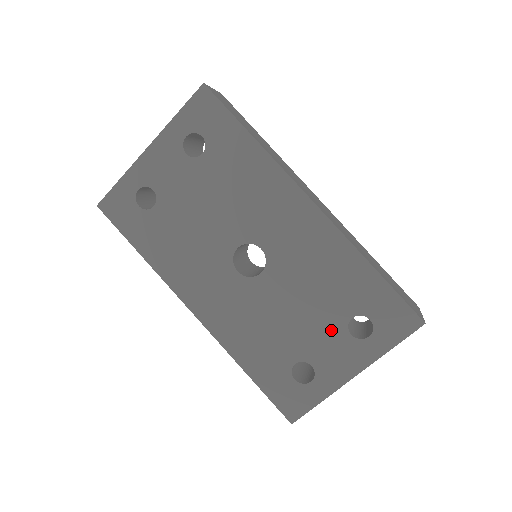
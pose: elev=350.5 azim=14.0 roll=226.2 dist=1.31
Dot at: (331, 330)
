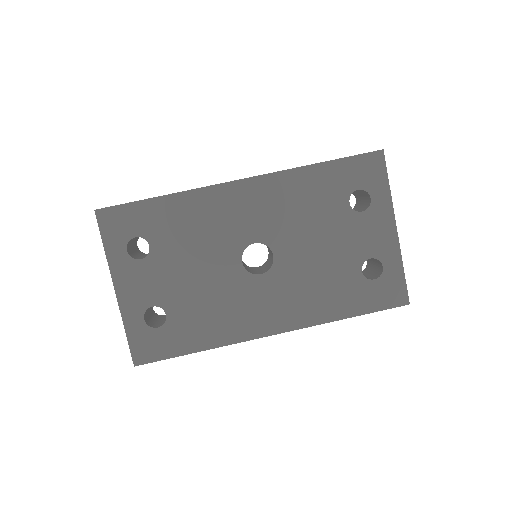
Dot at: (350, 225)
